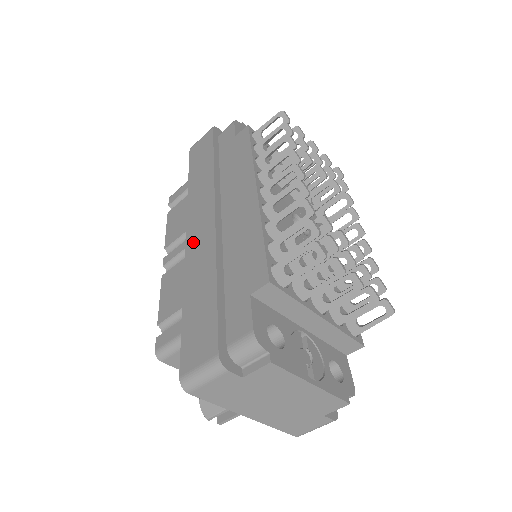
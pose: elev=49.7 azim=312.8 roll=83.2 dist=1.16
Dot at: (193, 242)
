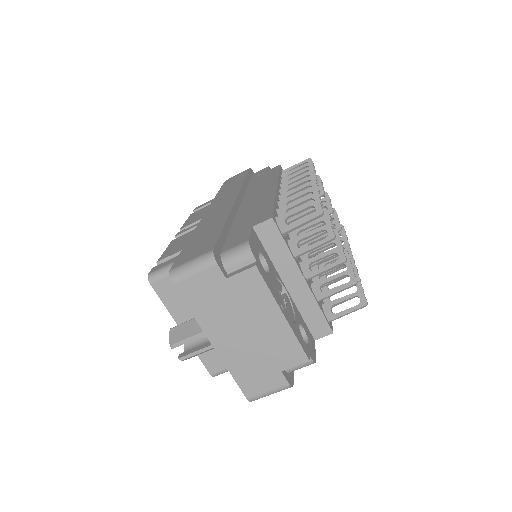
Dot at: (211, 213)
